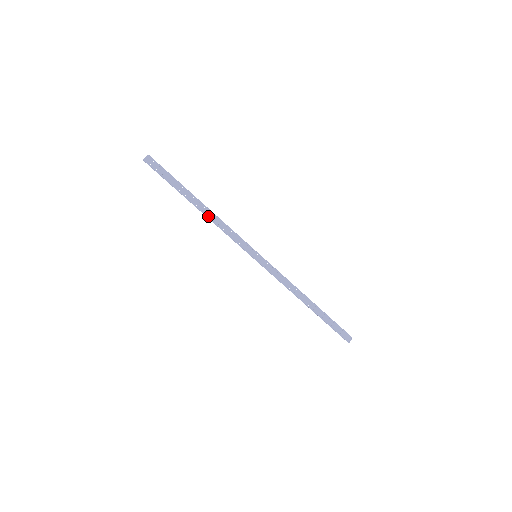
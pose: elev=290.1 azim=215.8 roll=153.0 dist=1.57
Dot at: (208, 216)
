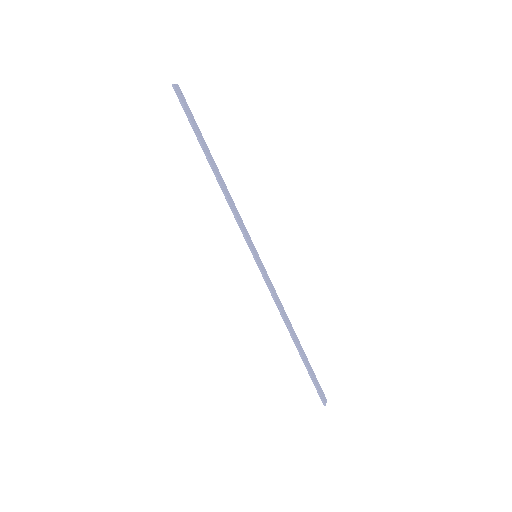
Dot at: (221, 184)
